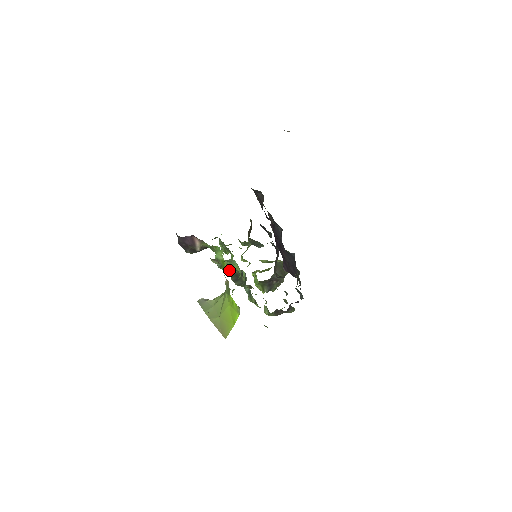
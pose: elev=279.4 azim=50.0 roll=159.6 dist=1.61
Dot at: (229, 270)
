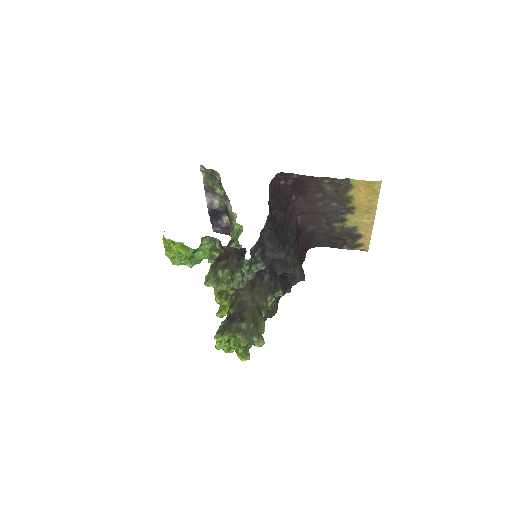
Dot at: occluded
